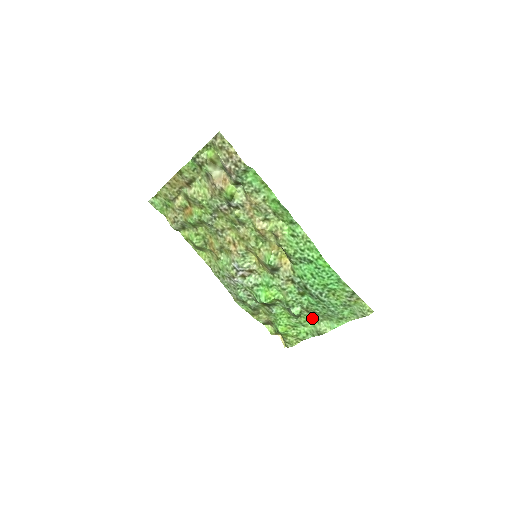
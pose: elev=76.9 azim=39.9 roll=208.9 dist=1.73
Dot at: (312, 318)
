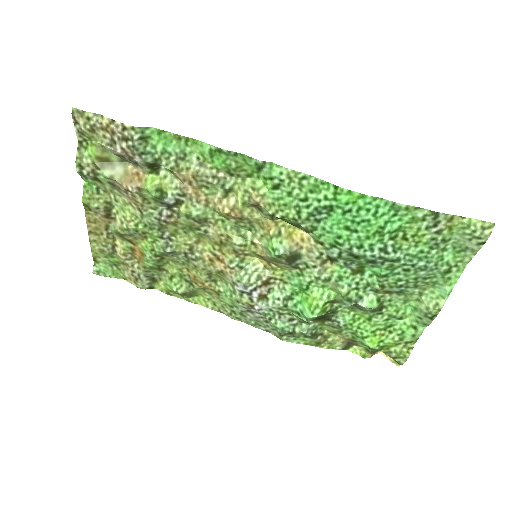
Dot at: (404, 299)
